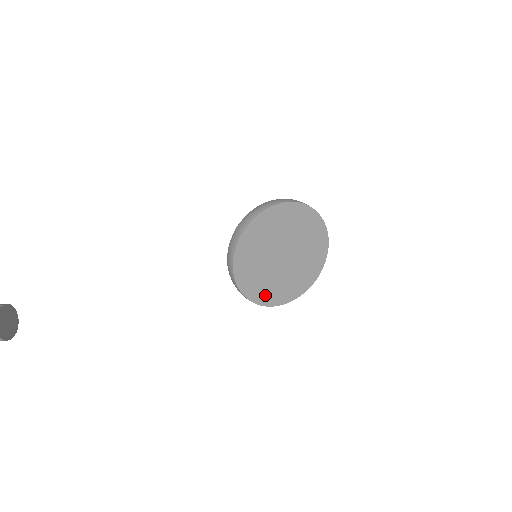
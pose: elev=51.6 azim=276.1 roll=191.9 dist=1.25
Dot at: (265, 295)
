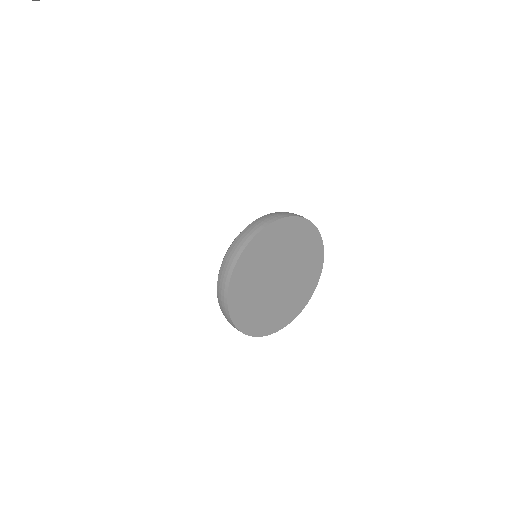
Dot at: (239, 294)
